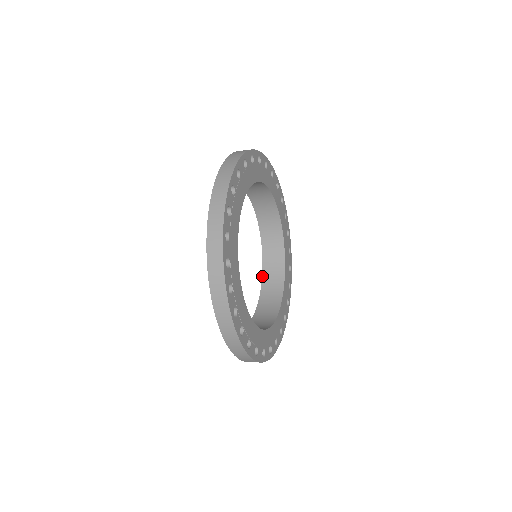
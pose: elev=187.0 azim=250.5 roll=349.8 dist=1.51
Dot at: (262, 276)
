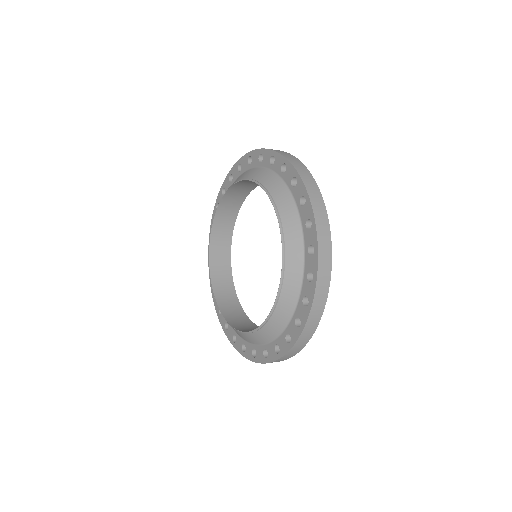
Dot at: (219, 308)
